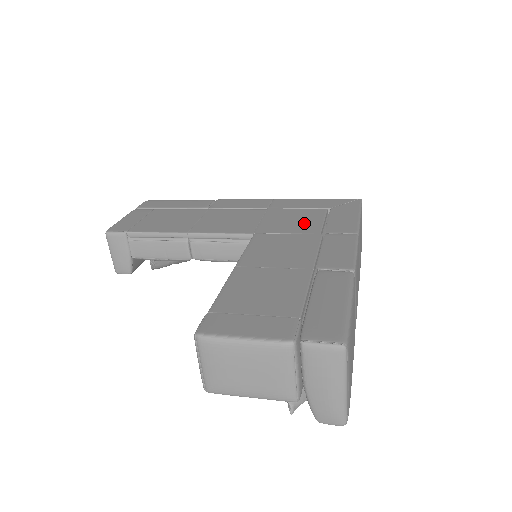
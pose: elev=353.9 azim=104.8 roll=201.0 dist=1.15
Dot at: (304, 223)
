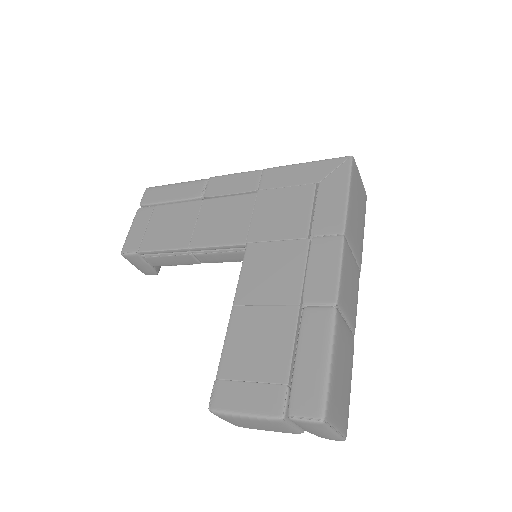
Dot at: (292, 218)
